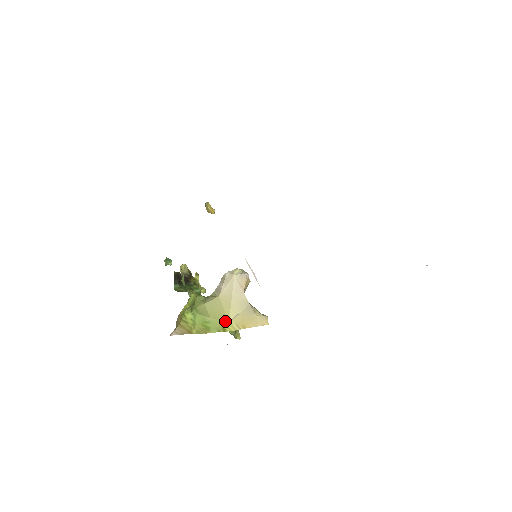
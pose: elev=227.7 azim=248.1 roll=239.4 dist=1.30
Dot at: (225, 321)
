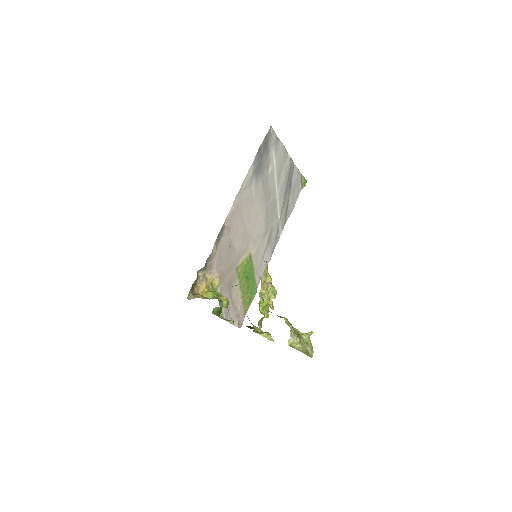
Dot at: occluded
